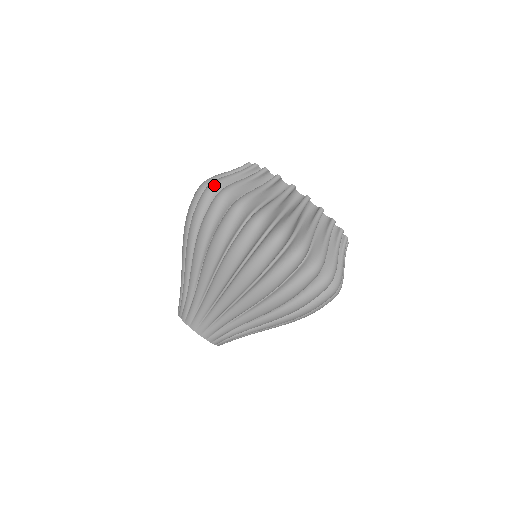
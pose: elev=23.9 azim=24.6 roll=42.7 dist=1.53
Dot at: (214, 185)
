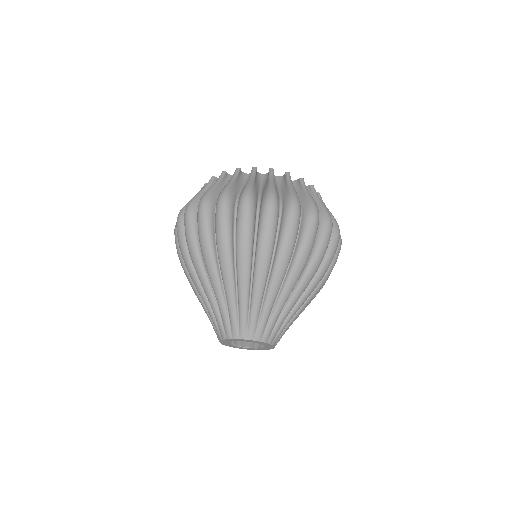
Dot at: (276, 197)
